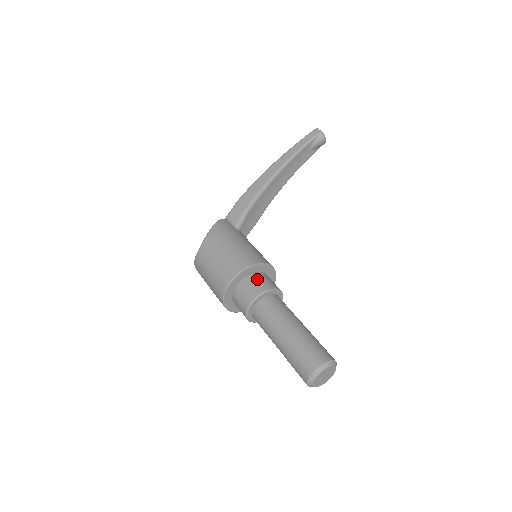
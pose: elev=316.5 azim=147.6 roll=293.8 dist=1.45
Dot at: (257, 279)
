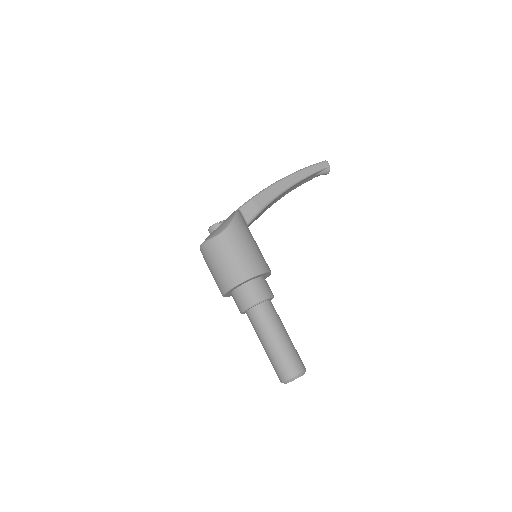
Dot at: (263, 284)
